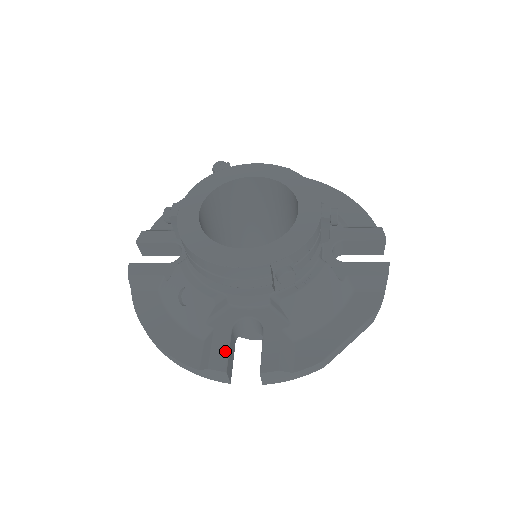
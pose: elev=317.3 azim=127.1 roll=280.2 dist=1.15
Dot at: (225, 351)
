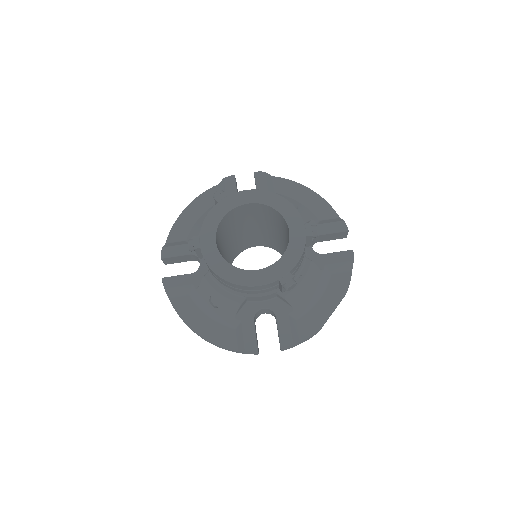
Dot at: (253, 336)
